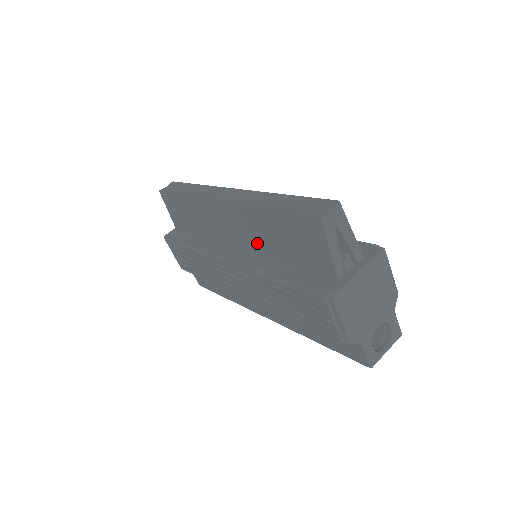
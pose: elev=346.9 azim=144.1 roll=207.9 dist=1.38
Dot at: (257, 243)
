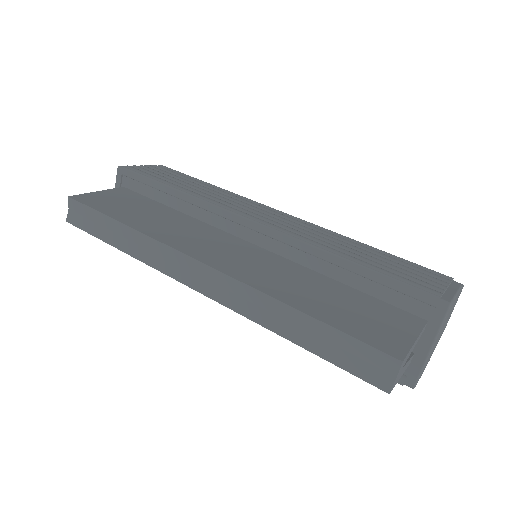
Dot at: occluded
